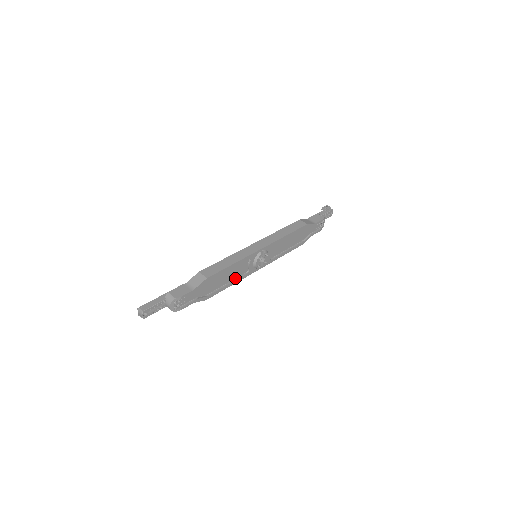
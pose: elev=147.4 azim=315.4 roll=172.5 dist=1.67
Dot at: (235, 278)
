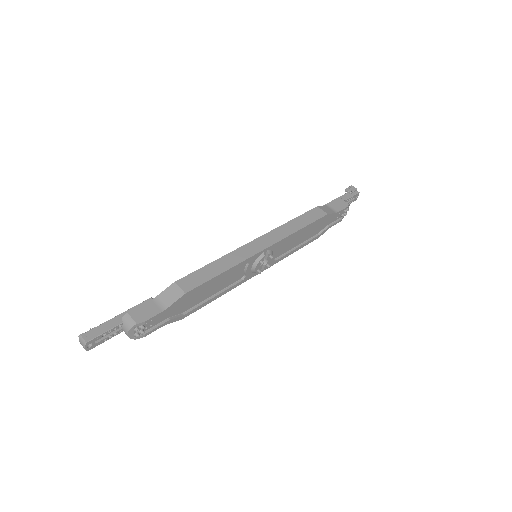
Dot at: (225, 287)
